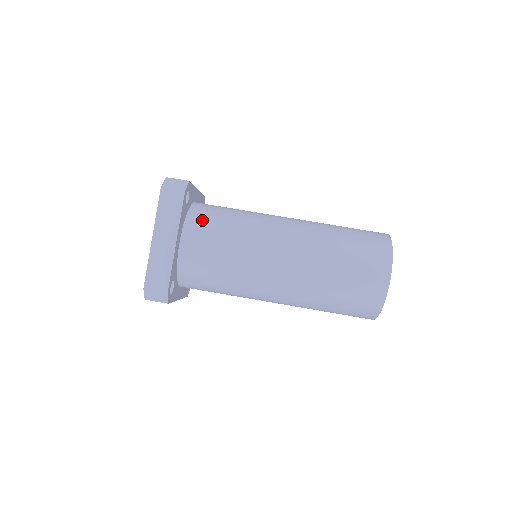
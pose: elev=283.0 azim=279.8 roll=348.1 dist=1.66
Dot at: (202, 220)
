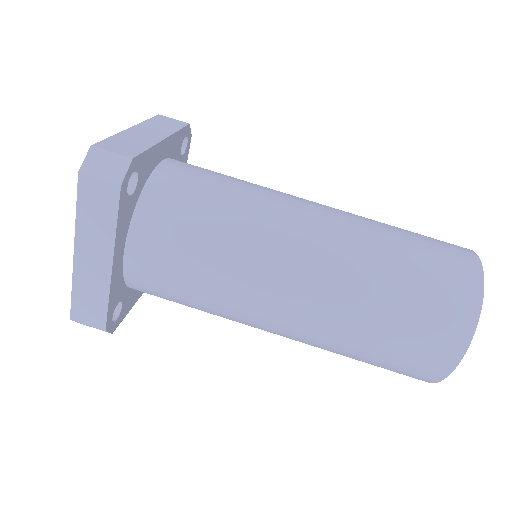
Dot at: (161, 219)
